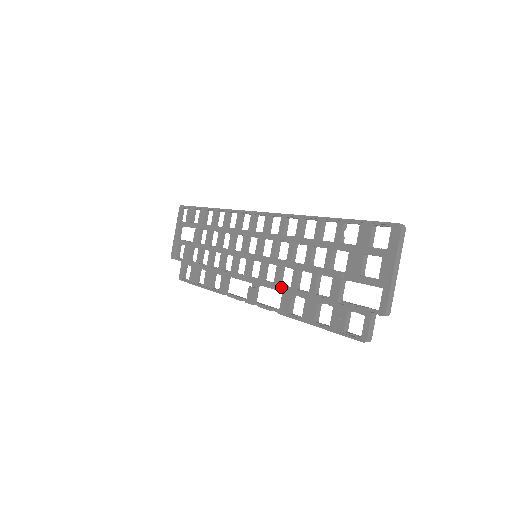
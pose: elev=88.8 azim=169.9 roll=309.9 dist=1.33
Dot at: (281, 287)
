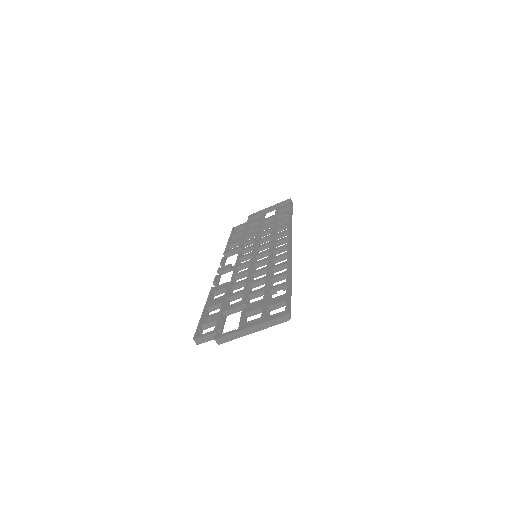
Dot at: (233, 280)
